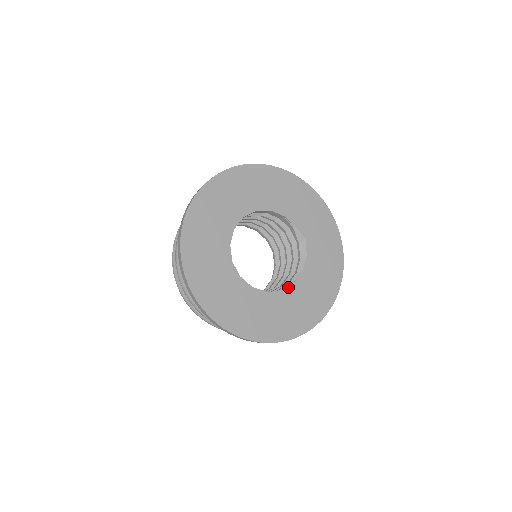
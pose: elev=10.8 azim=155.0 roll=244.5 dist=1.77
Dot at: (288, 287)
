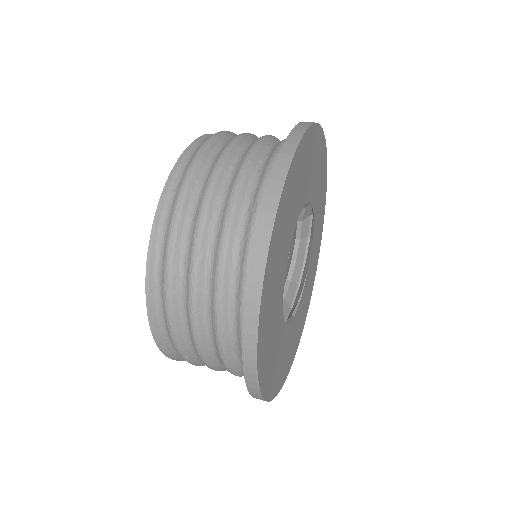
Dot at: (302, 293)
